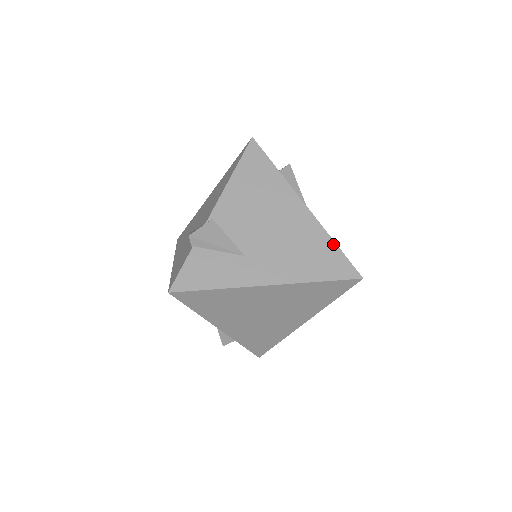
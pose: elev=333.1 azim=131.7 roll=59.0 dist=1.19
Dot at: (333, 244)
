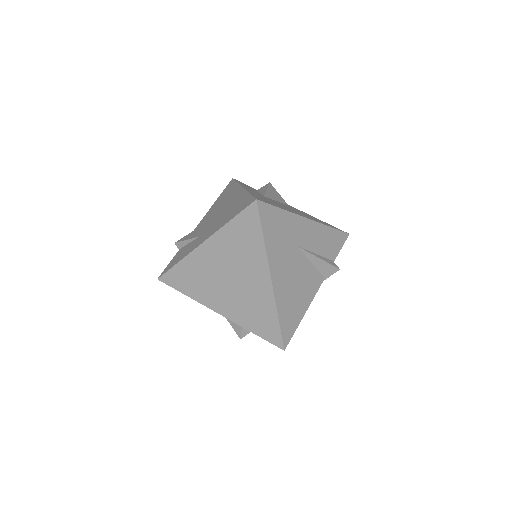
Dot at: (248, 195)
